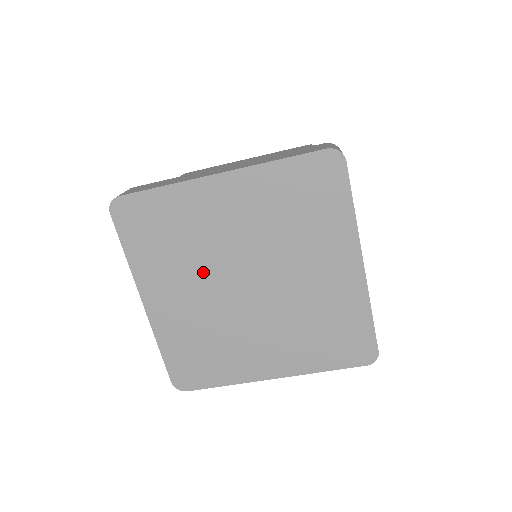
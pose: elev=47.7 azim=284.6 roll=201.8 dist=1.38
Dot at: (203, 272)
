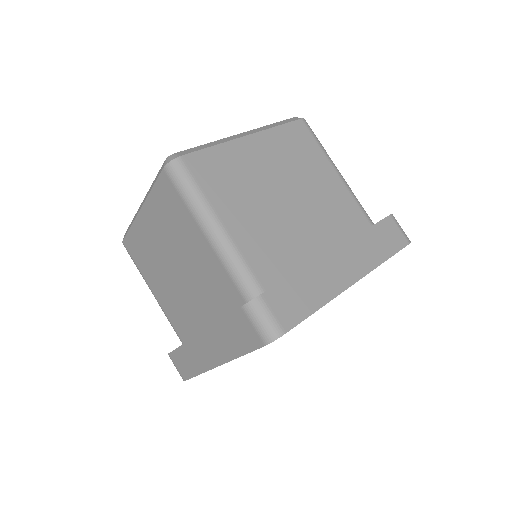
Dot at: occluded
